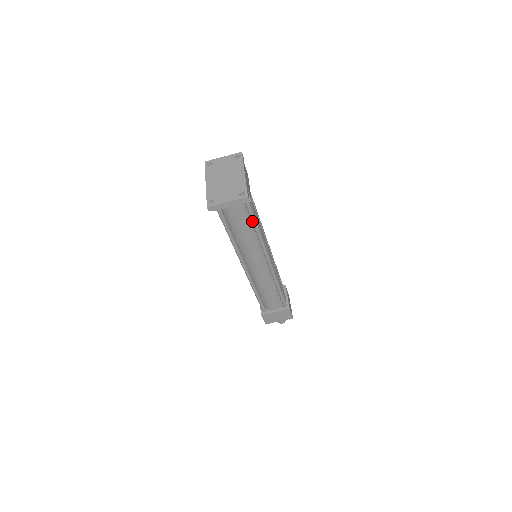
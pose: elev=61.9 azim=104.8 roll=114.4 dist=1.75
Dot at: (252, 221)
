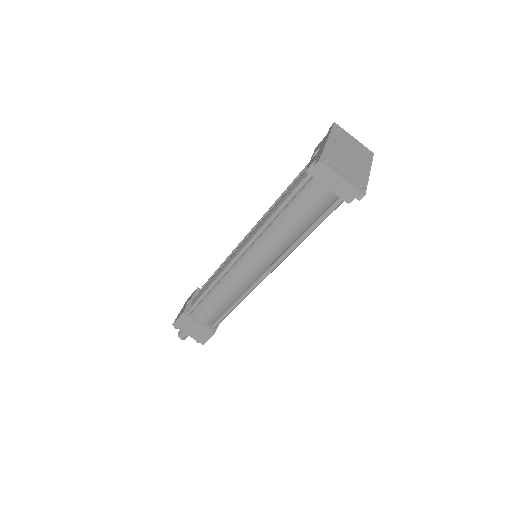
Dot at: (316, 222)
